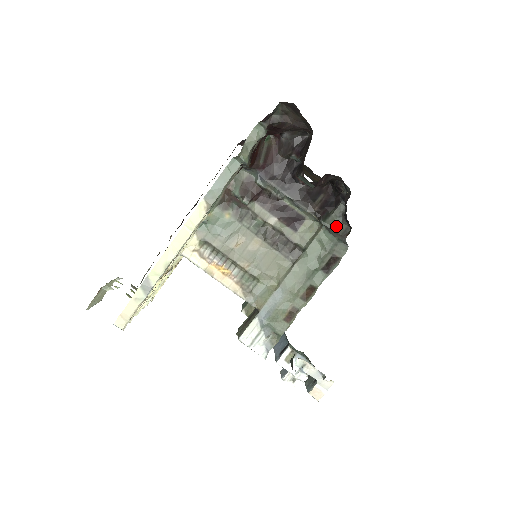
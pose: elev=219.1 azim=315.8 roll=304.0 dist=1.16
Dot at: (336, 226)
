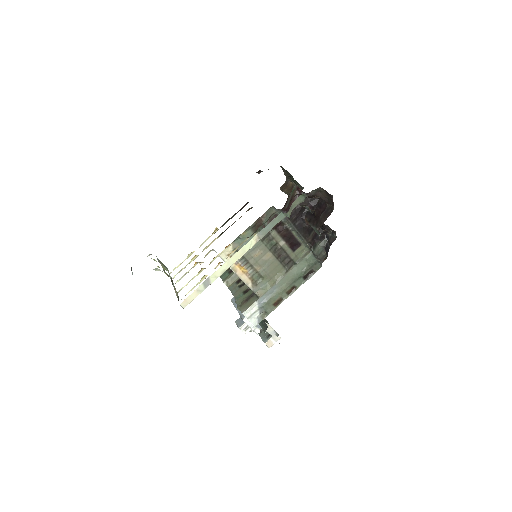
Dot at: (319, 253)
